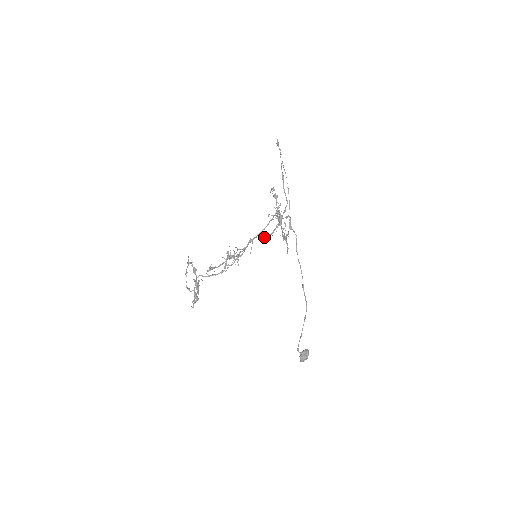
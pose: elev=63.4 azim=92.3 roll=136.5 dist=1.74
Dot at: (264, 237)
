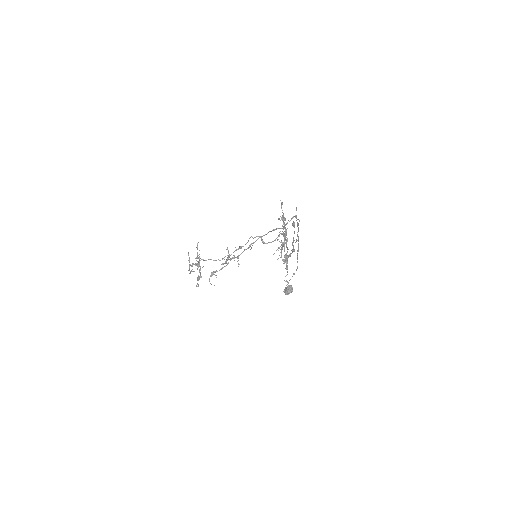
Dot at: occluded
